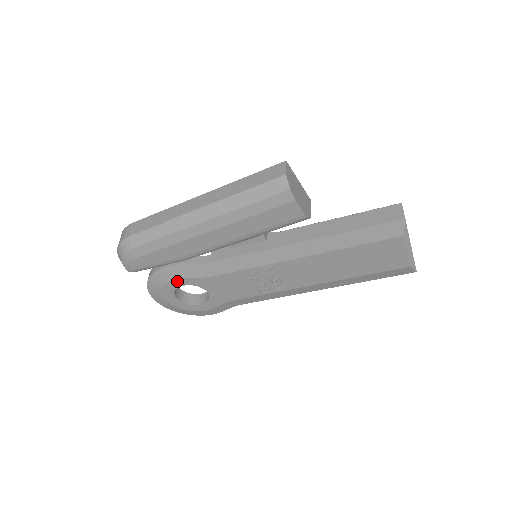
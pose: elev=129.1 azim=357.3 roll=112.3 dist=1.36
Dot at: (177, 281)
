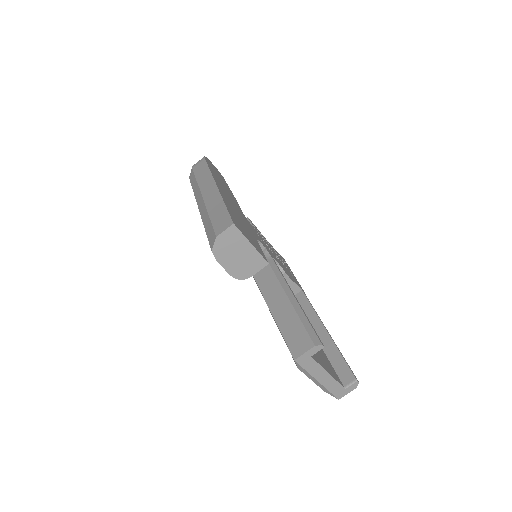
Dot at: occluded
